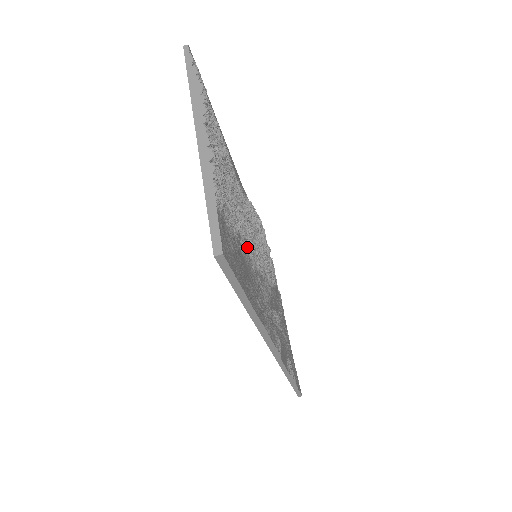
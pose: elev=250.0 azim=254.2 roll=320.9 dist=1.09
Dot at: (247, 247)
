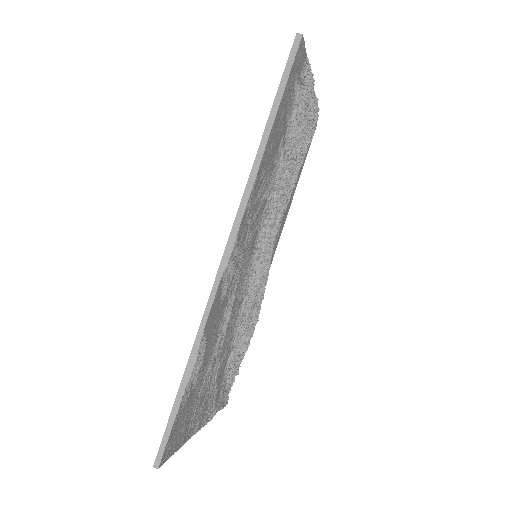
Dot at: (278, 172)
